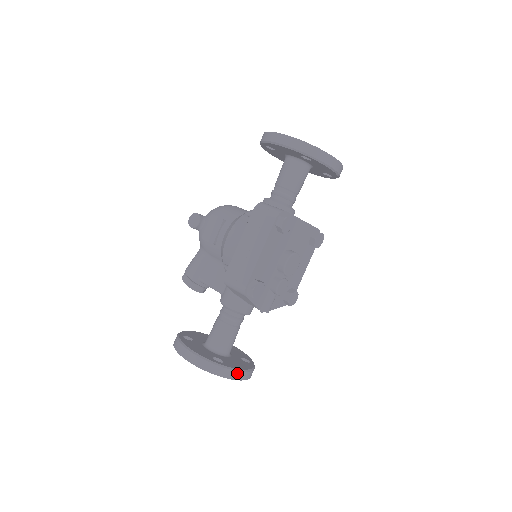
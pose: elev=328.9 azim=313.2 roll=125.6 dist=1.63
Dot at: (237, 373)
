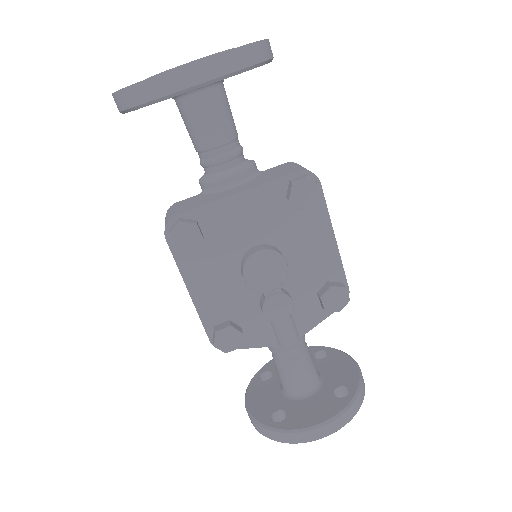
Dot at: (302, 434)
